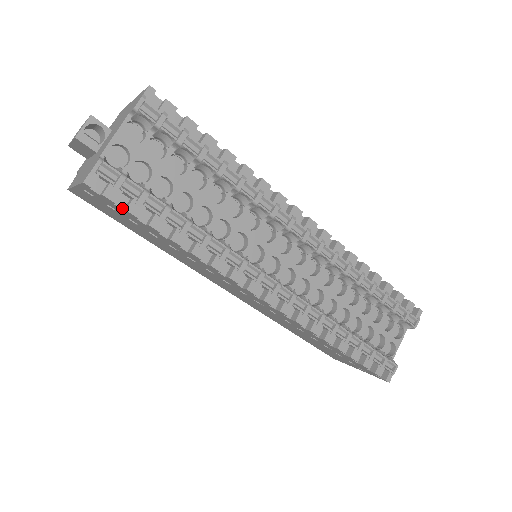
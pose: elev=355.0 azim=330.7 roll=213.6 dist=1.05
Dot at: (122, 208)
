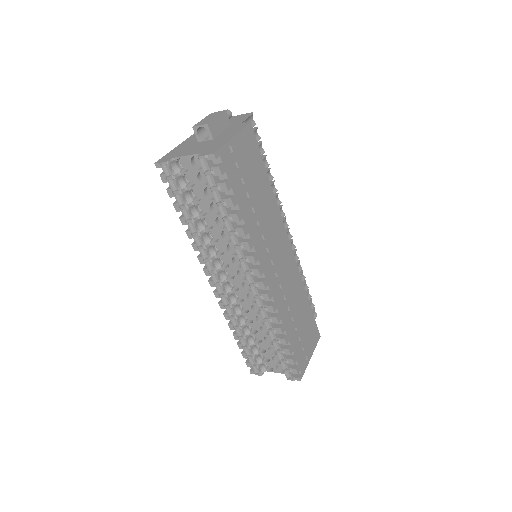
Dot at: occluded
